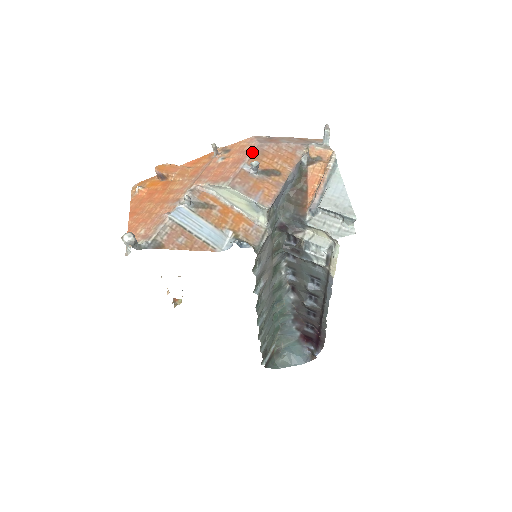
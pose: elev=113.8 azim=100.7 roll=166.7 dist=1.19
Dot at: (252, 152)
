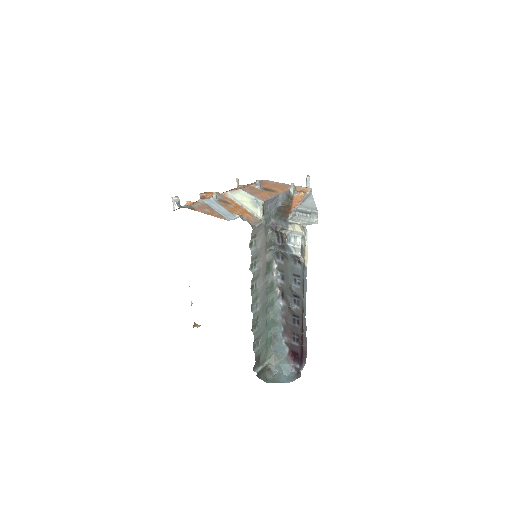
Dot at: occluded
